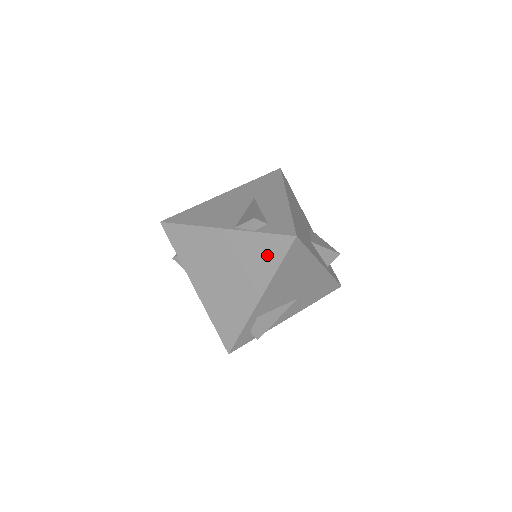
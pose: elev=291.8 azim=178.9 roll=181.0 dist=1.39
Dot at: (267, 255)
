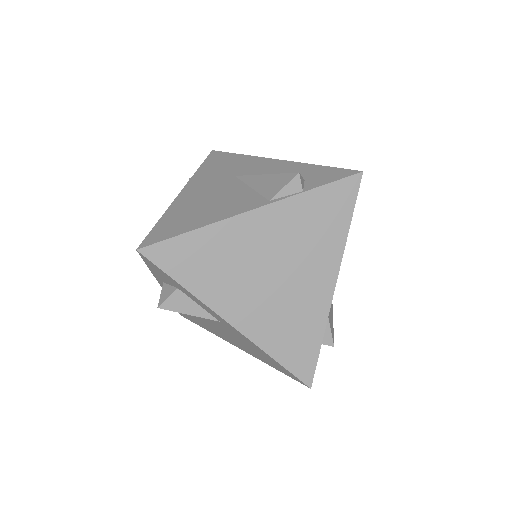
Dot at: (331, 215)
